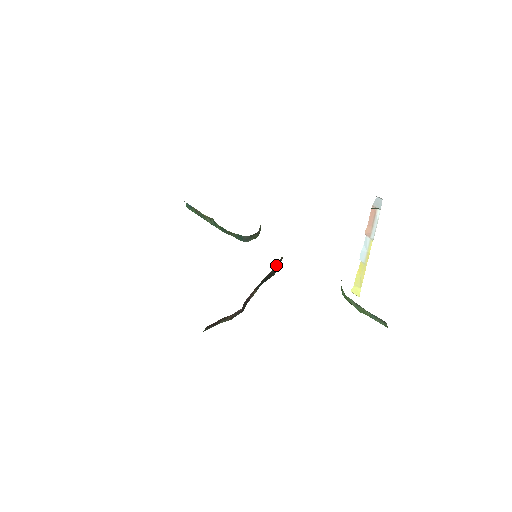
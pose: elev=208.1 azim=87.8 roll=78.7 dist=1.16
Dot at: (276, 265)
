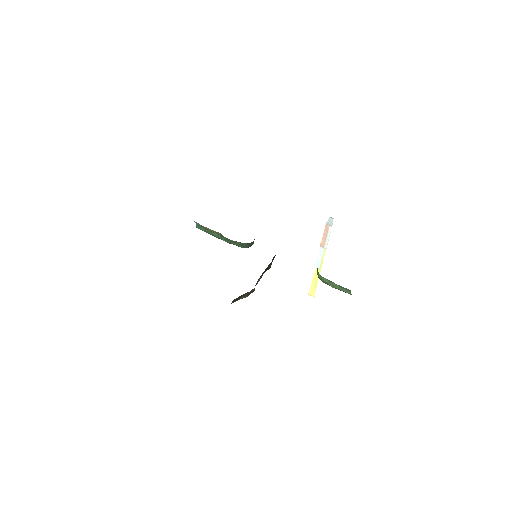
Dot at: occluded
